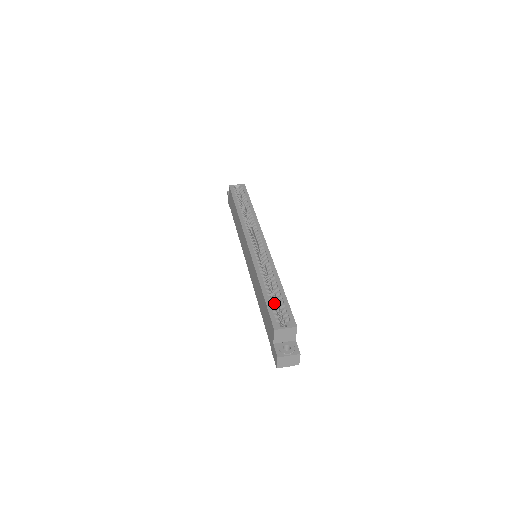
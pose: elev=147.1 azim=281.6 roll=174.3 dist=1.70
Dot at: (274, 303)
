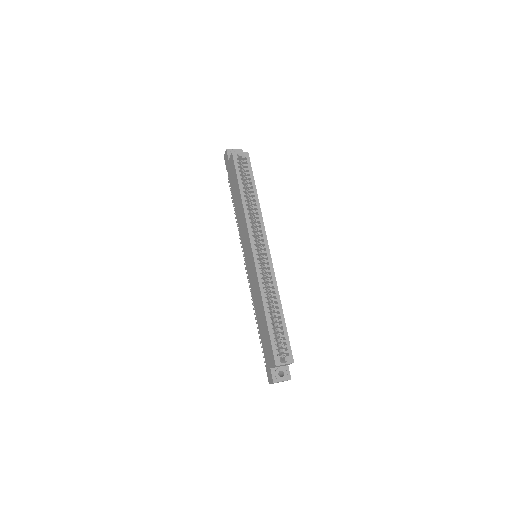
Dot at: occluded
